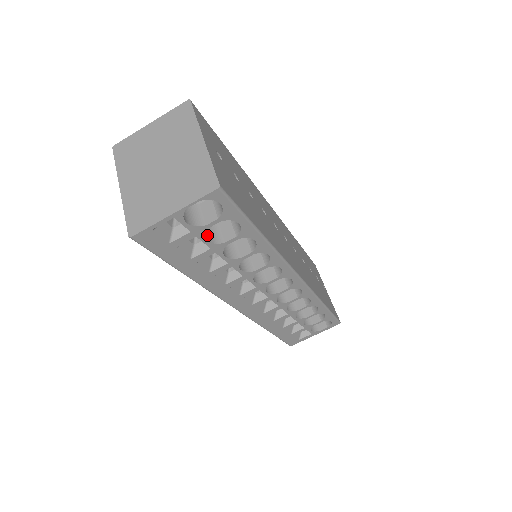
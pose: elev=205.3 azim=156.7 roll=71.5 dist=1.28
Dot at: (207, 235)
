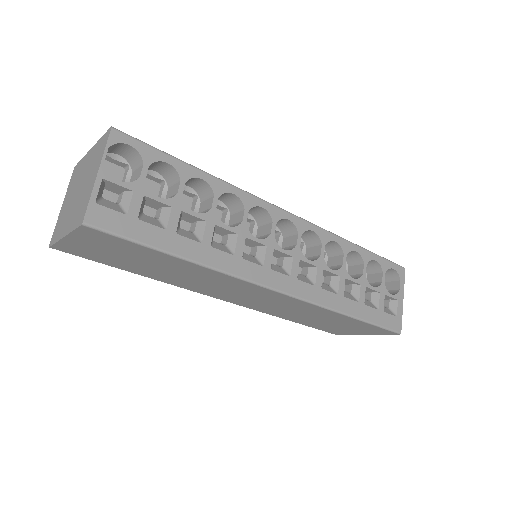
Dot at: occluded
